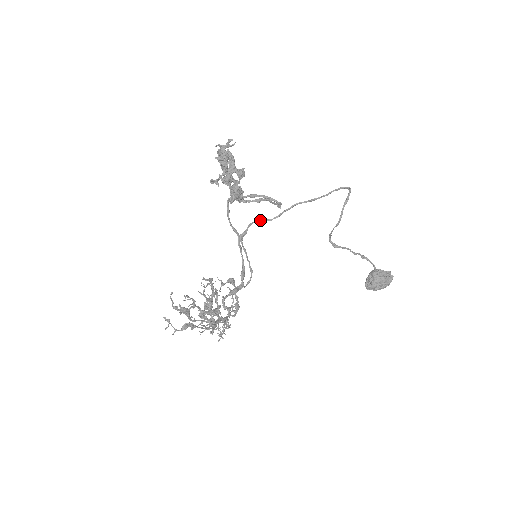
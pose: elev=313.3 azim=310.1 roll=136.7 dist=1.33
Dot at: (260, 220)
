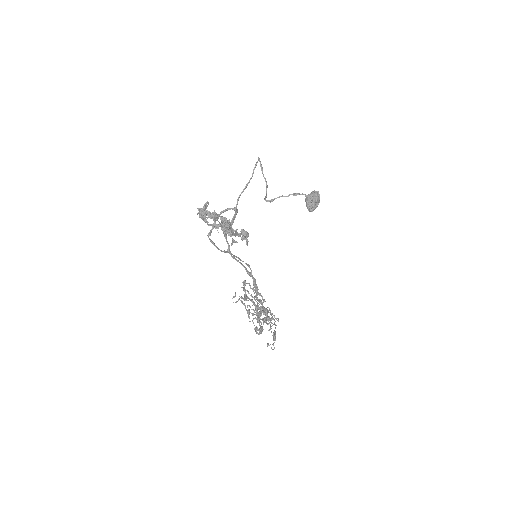
Dot at: occluded
